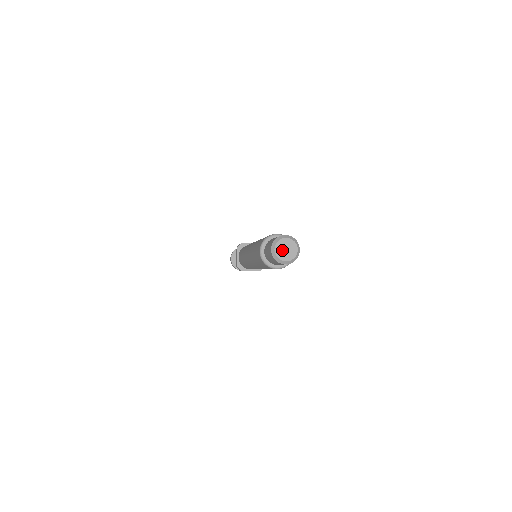
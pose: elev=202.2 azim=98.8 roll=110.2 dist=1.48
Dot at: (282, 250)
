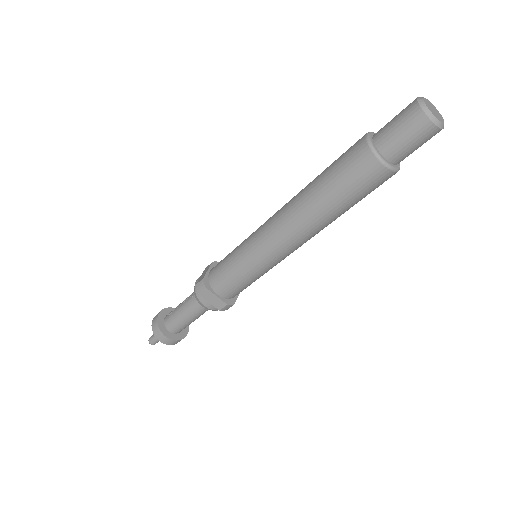
Dot at: (430, 107)
